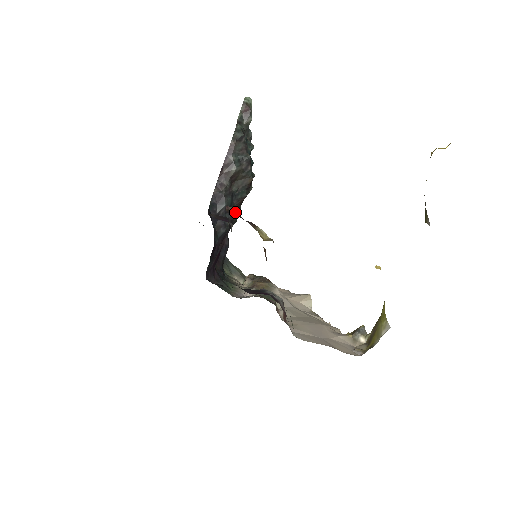
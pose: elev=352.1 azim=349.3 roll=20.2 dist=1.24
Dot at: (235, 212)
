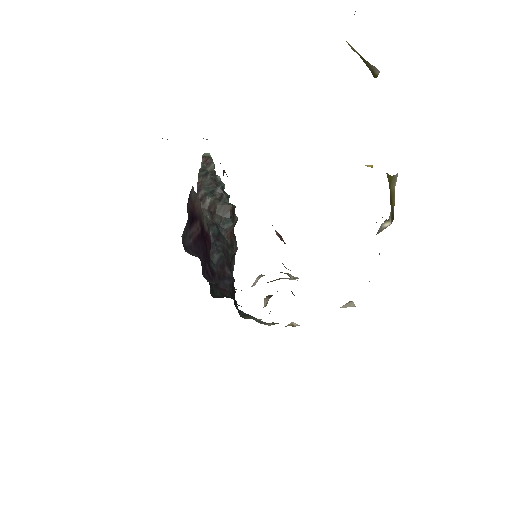
Dot at: occluded
